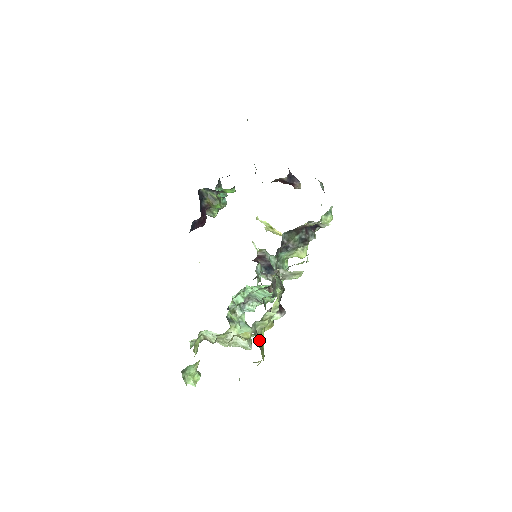
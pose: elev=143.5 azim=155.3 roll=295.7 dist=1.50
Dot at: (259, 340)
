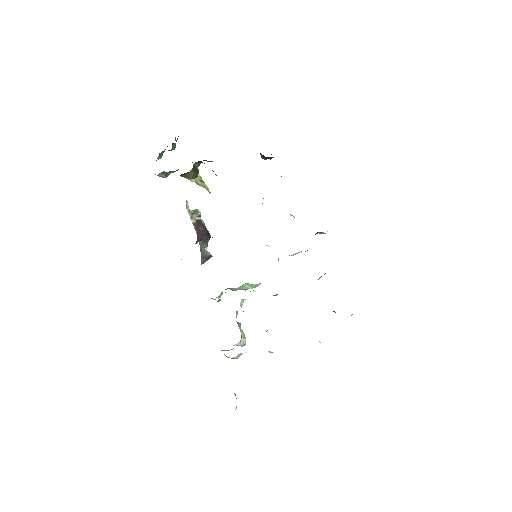
Dot at: occluded
